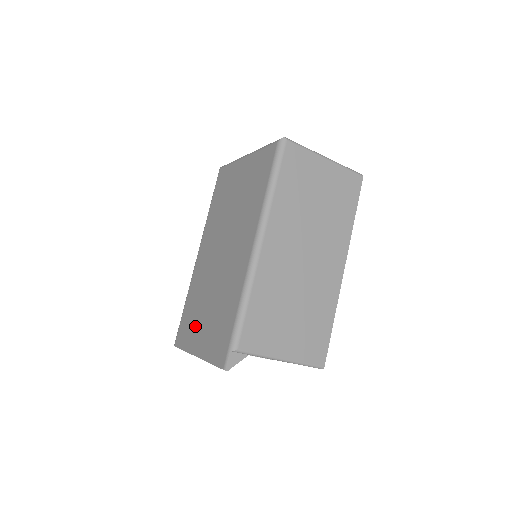
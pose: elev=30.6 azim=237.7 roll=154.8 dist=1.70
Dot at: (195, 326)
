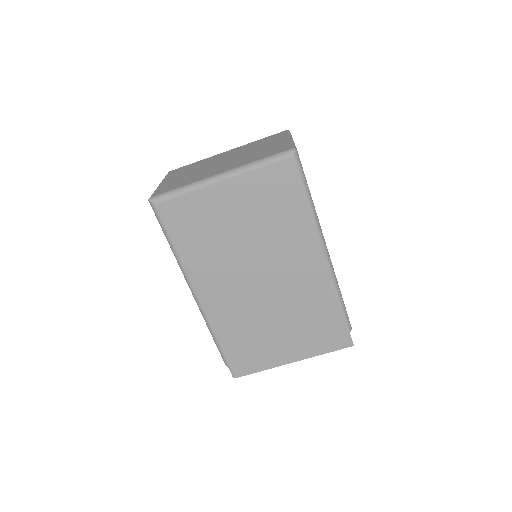
Dot at: (267, 347)
